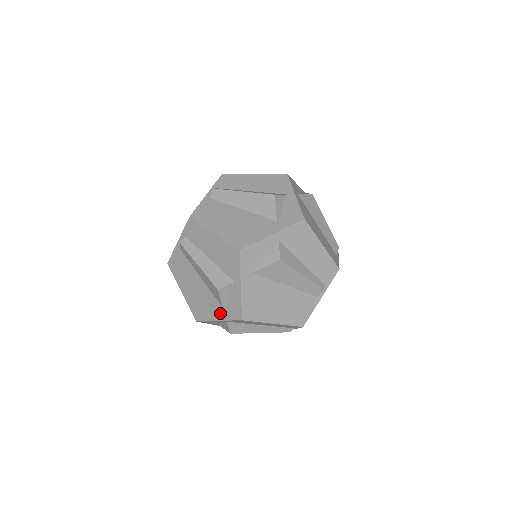
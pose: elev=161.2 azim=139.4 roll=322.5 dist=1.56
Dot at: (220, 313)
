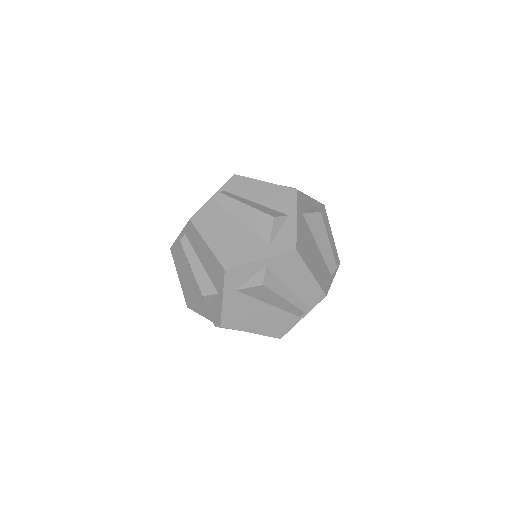
Dot at: (205, 311)
